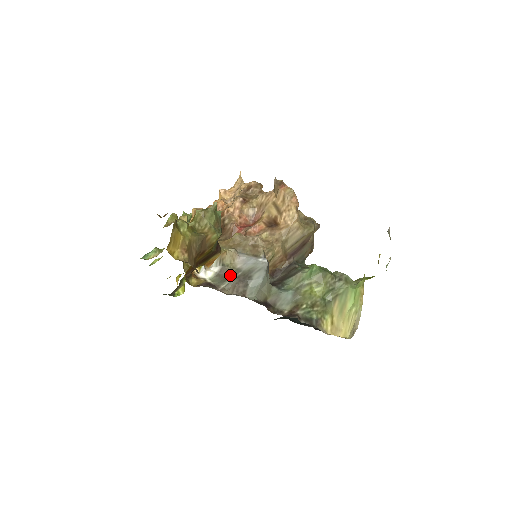
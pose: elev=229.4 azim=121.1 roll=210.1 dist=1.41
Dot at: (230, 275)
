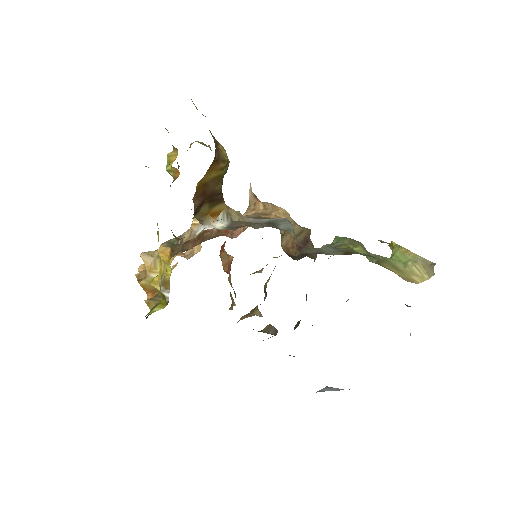
Dot at: (247, 225)
